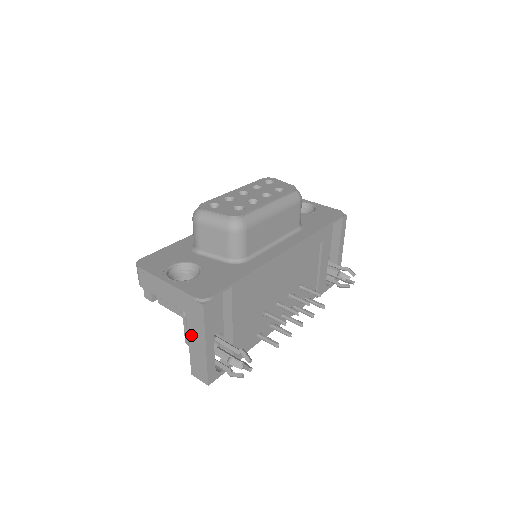
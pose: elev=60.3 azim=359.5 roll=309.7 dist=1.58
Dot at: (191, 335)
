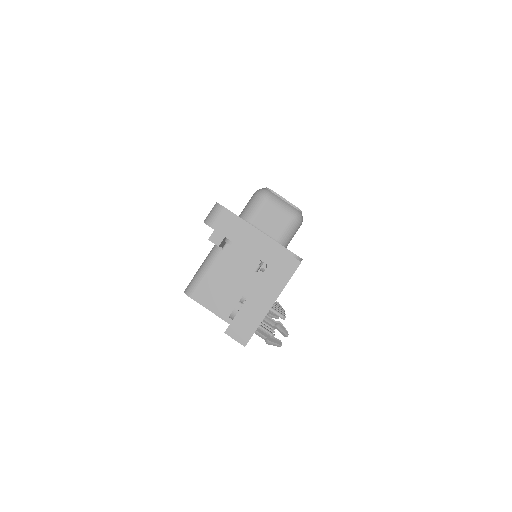
Dot at: (259, 289)
